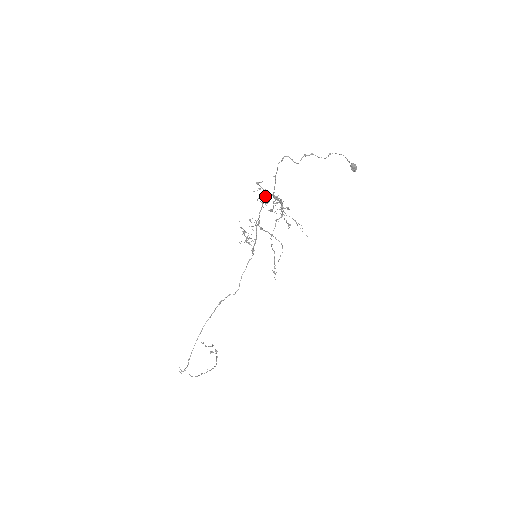
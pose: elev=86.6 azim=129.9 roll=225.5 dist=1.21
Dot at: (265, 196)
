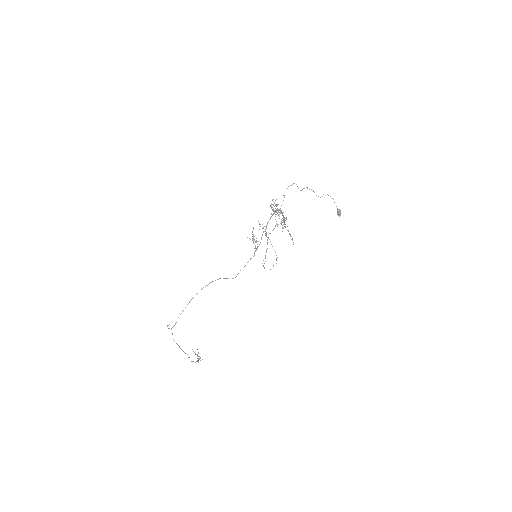
Dot at: (274, 206)
